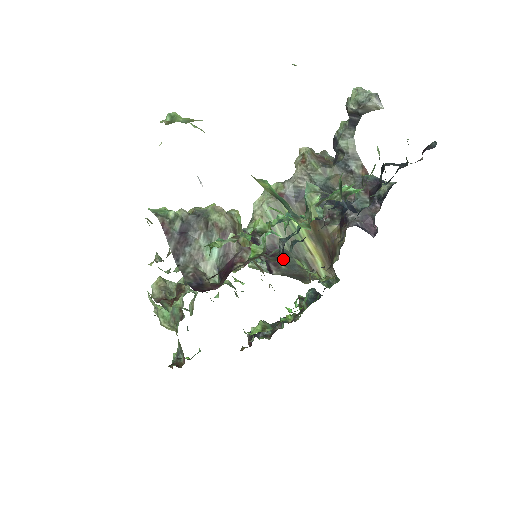
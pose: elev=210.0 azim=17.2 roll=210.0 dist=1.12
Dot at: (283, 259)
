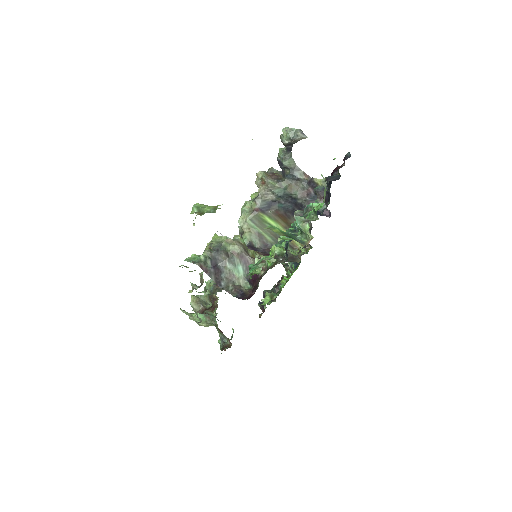
Dot at: occluded
